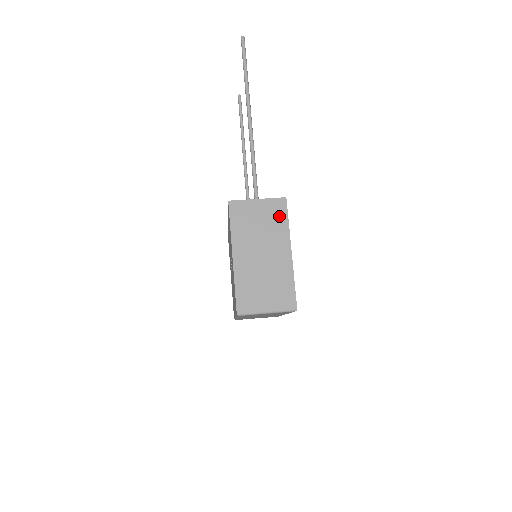
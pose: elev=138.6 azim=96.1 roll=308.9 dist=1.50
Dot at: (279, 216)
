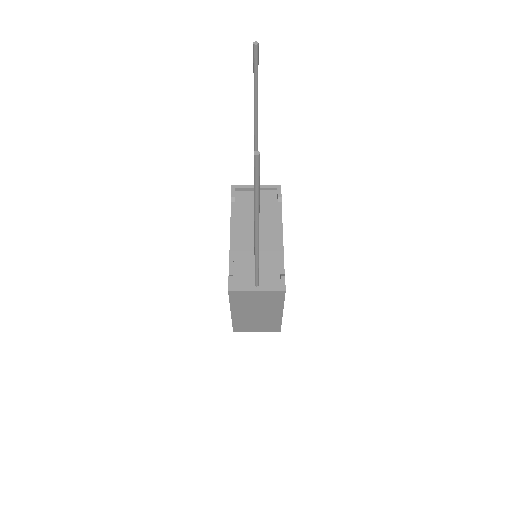
Dot at: (276, 299)
